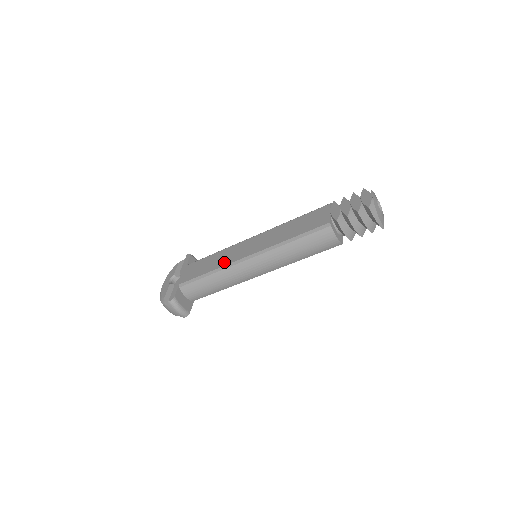
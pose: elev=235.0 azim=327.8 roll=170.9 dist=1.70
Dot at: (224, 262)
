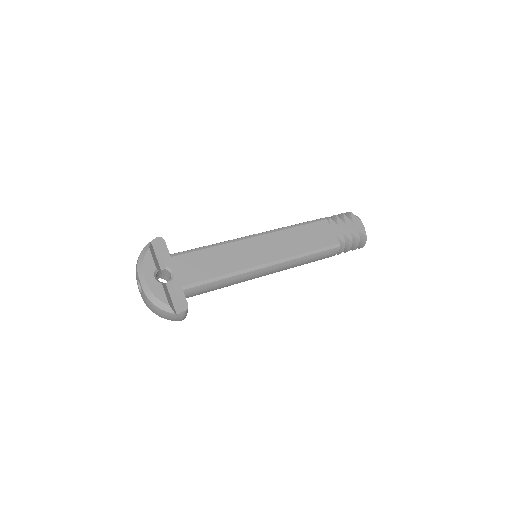
Dot at: (238, 265)
